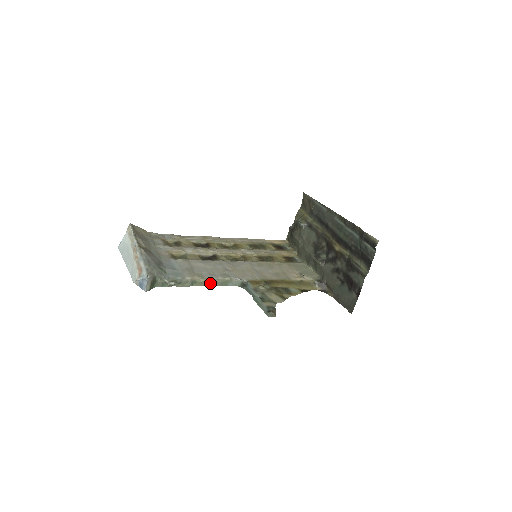
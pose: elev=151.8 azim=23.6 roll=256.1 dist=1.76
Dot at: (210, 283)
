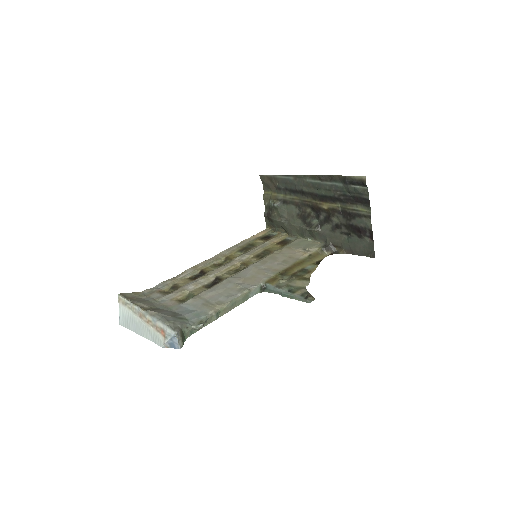
Dot at: (233, 305)
